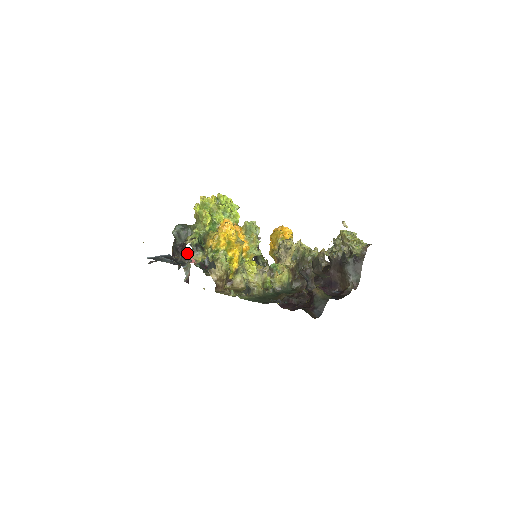
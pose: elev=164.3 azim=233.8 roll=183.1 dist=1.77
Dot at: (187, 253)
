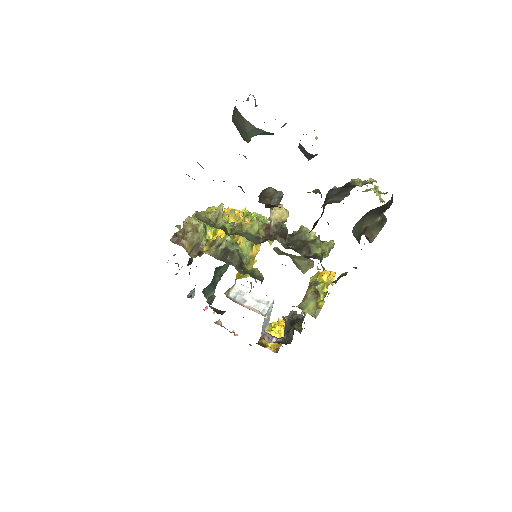
Dot at: occluded
